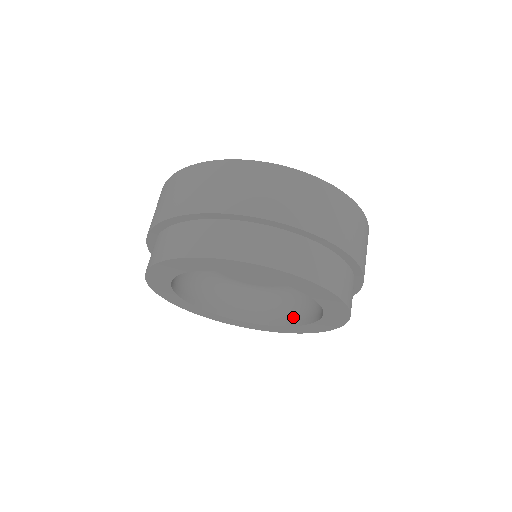
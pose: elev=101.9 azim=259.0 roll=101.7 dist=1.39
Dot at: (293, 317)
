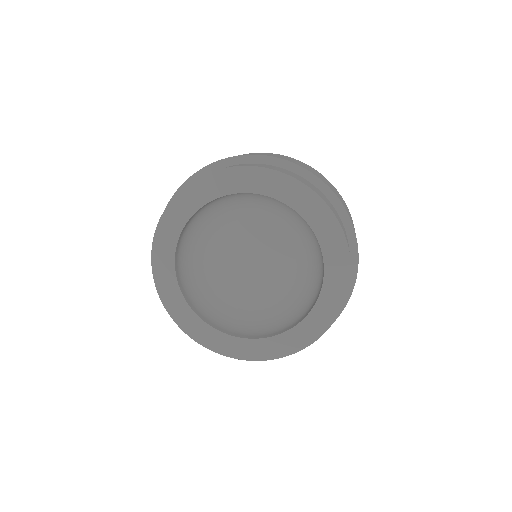
Dot at: (290, 325)
